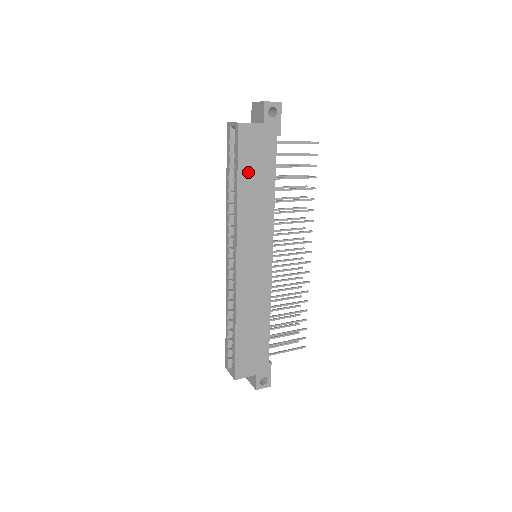
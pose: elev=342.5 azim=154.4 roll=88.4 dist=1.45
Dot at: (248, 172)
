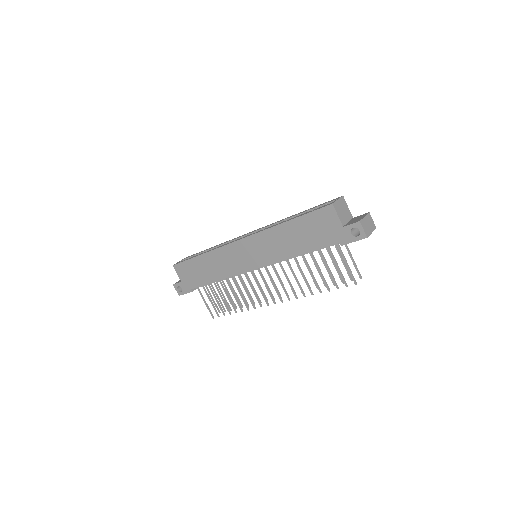
Dot at: (302, 226)
